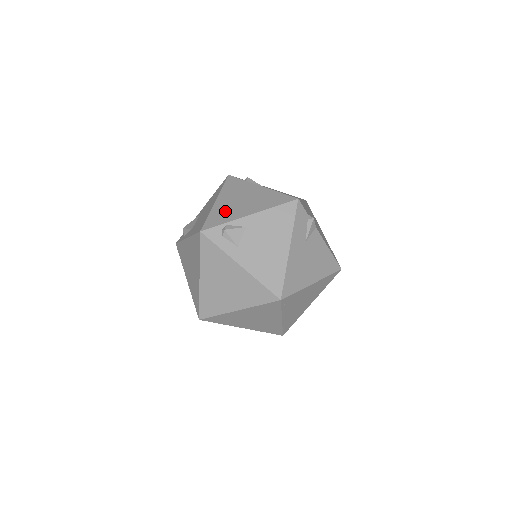
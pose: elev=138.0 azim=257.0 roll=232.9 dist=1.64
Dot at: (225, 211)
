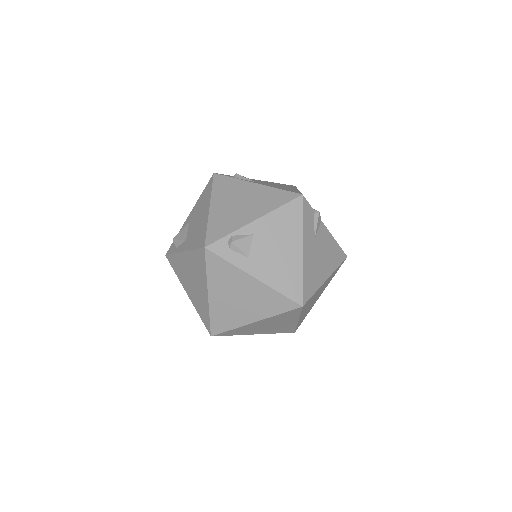
Dot at: (225, 219)
